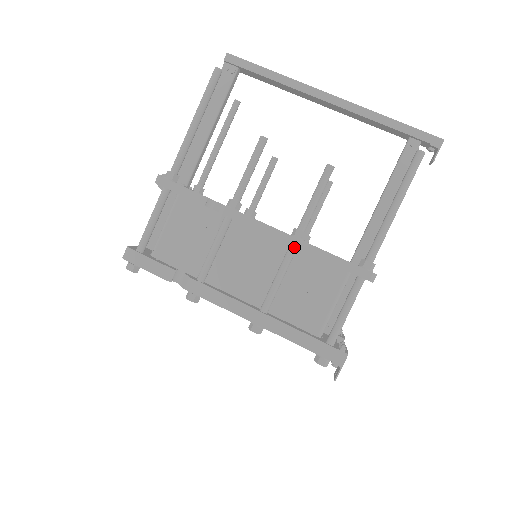
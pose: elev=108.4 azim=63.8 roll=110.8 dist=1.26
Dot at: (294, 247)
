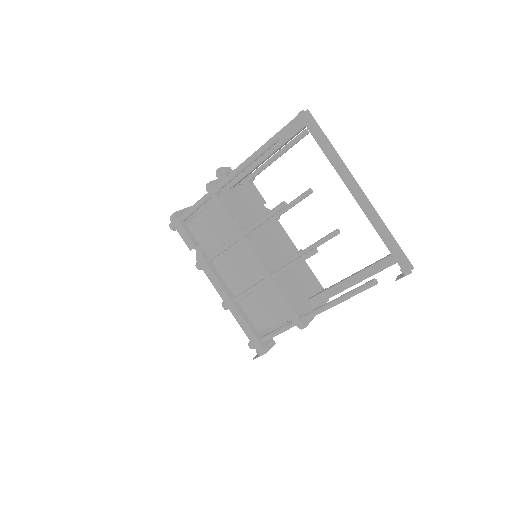
Dot at: (268, 281)
